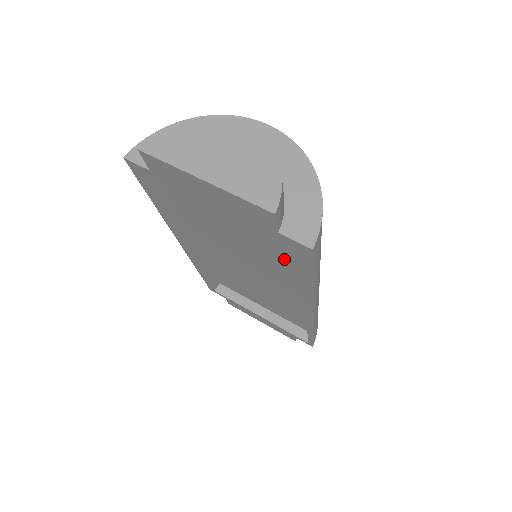
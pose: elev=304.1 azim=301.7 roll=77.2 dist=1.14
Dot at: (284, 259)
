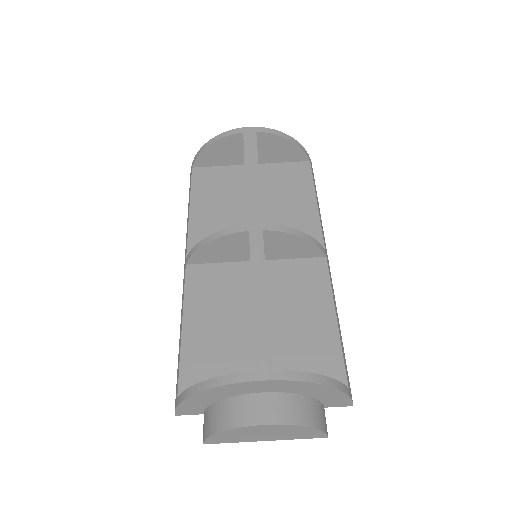
Dot at: occluded
